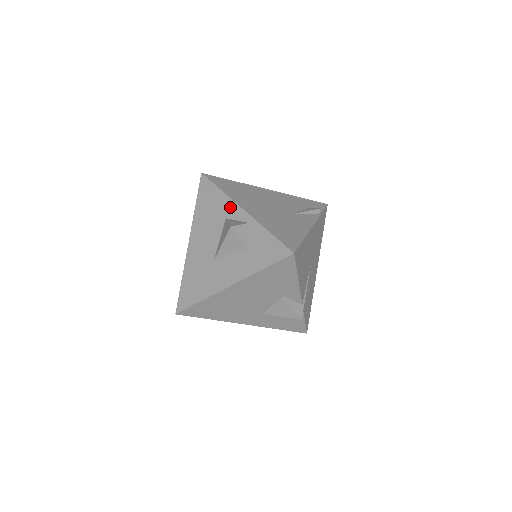
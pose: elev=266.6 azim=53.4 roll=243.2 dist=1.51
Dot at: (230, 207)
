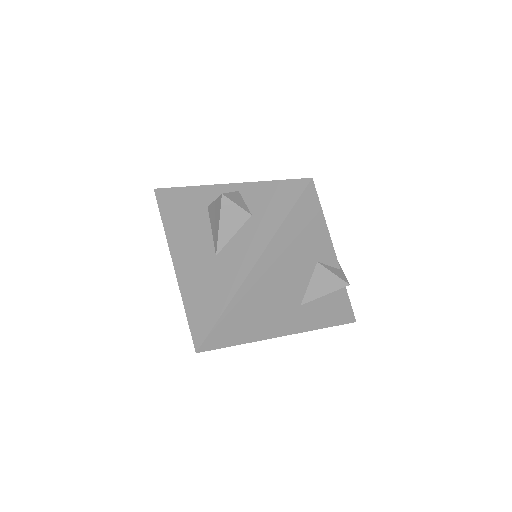
Dot at: (207, 193)
